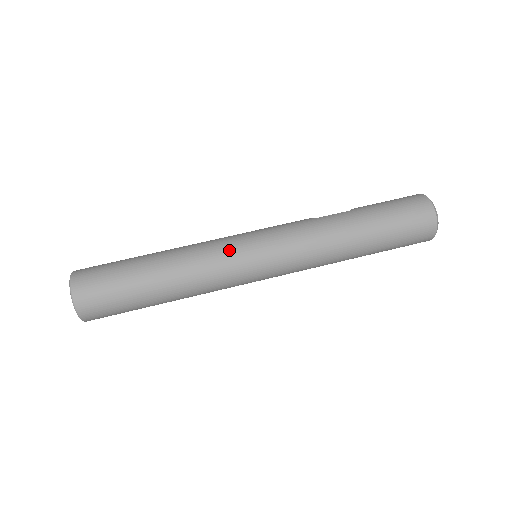
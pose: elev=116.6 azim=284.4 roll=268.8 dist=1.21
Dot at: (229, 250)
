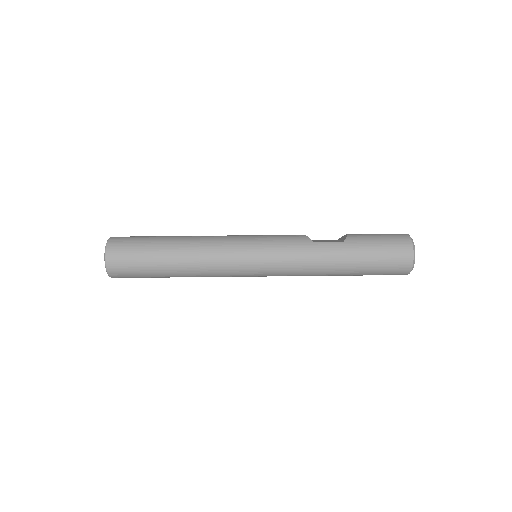
Dot at: (233, 258)
